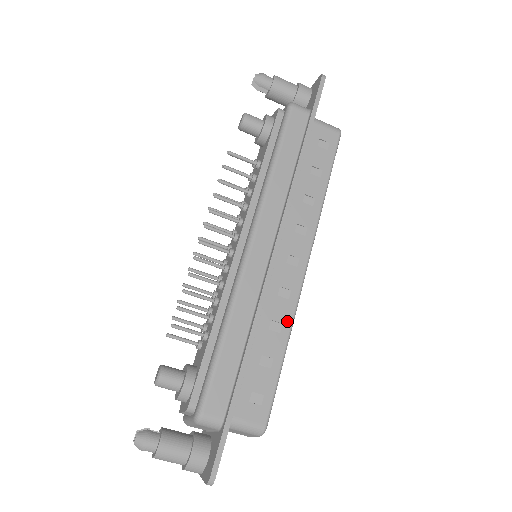
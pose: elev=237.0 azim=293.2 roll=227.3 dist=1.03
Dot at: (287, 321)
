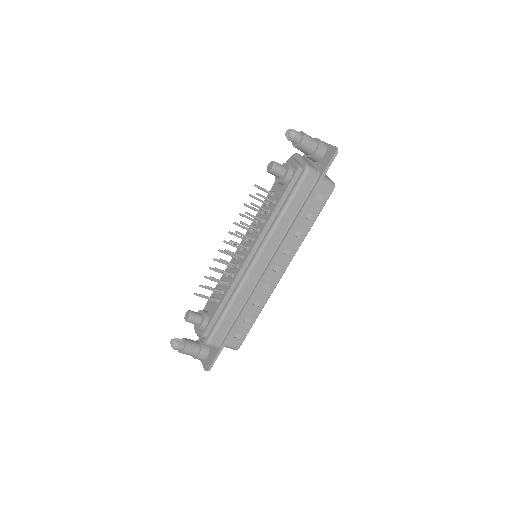
Dot at: (264, 301)
